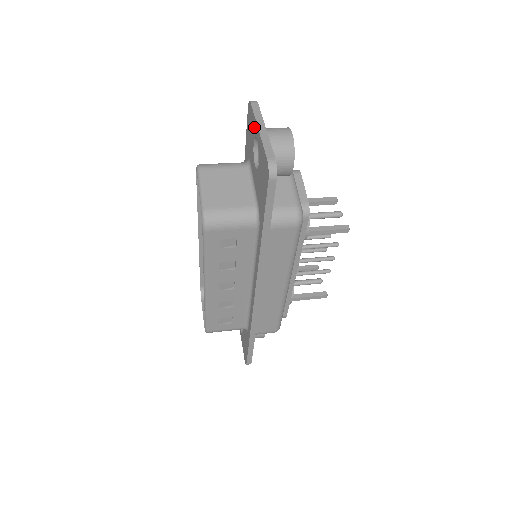
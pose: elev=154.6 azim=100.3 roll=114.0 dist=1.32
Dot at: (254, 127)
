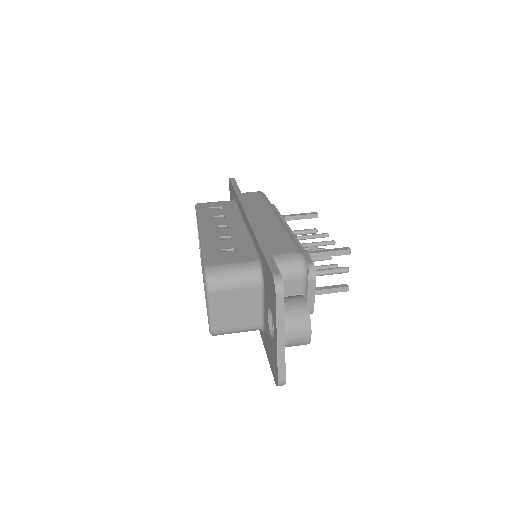
Dot at: (274, 317)
